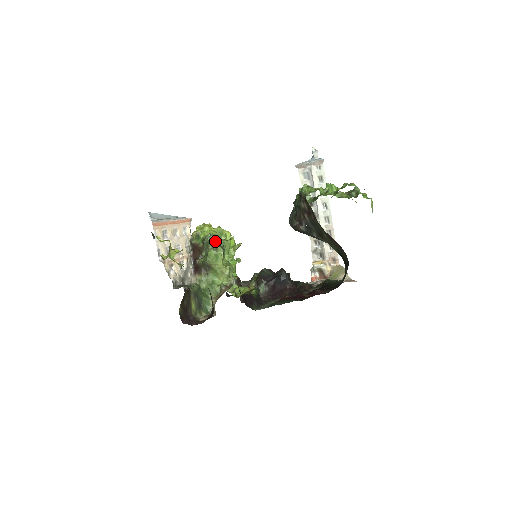
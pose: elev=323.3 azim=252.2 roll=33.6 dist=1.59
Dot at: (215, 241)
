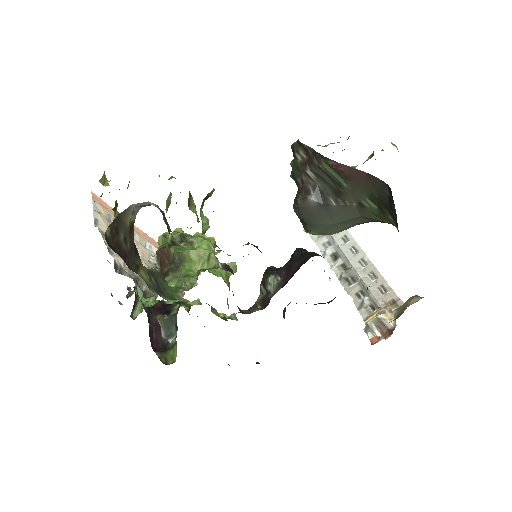
Dot at: (175, 178)
